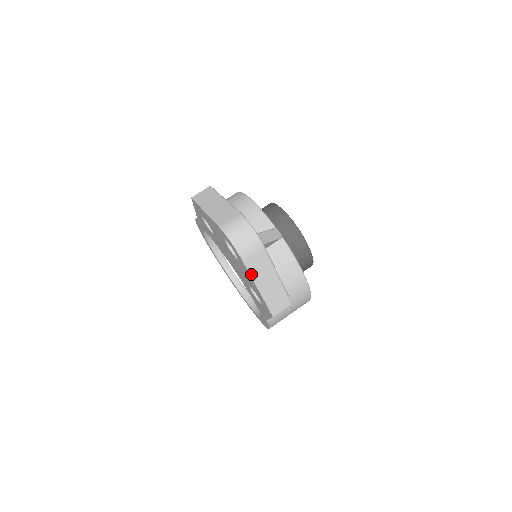
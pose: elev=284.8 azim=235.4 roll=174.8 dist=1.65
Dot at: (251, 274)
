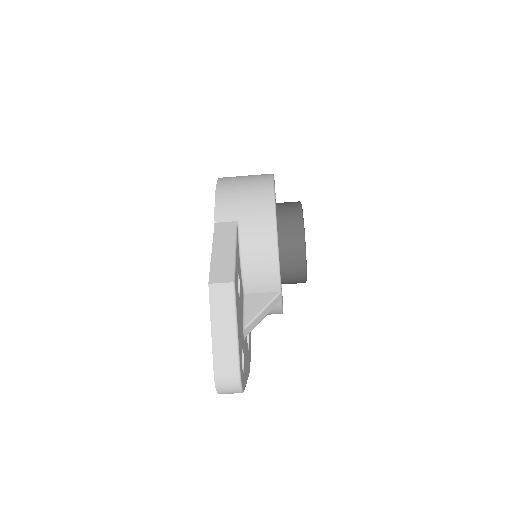
Dot at: occluded
